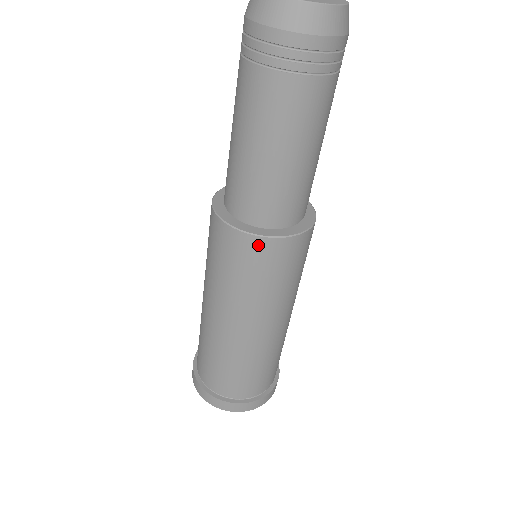
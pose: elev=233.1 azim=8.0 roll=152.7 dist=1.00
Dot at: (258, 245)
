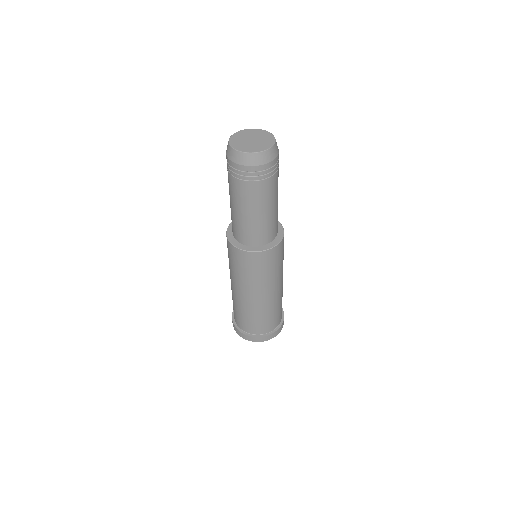
Dot at: (278, 248)
